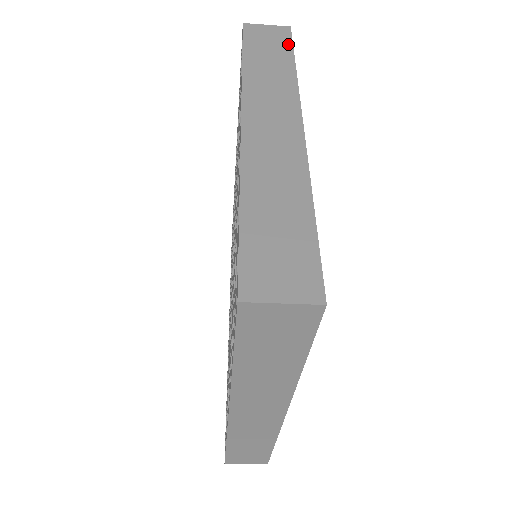
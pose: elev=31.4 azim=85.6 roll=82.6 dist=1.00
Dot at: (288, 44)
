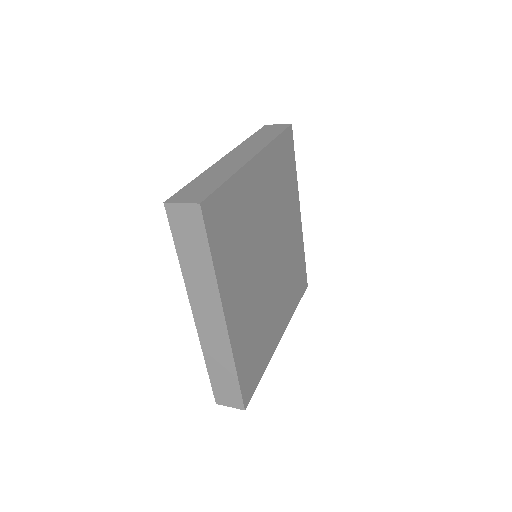
Dot at: (203, 234)
